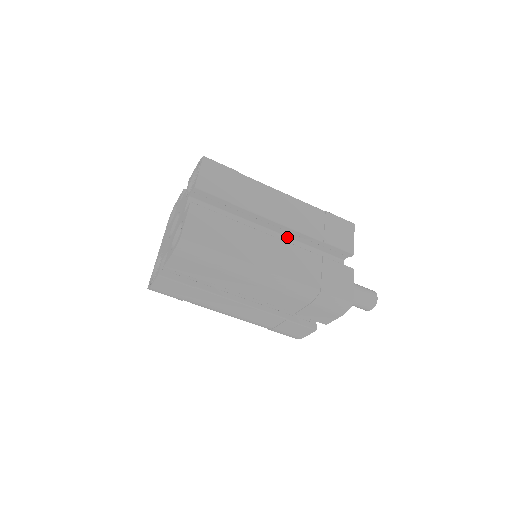
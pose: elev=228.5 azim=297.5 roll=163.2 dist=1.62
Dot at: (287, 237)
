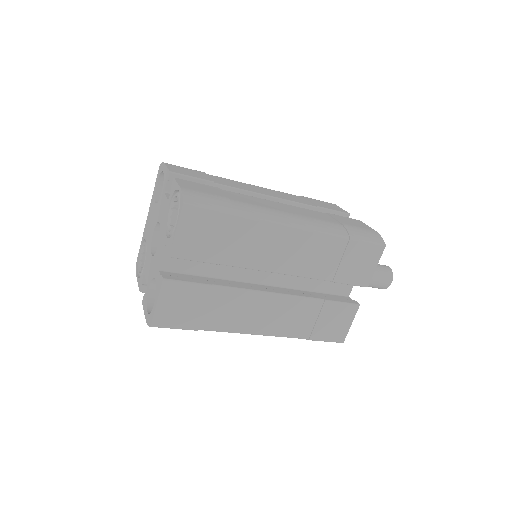
Dot at: occluded
